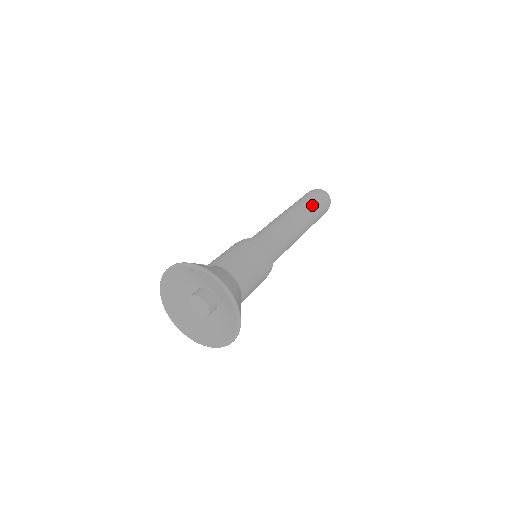
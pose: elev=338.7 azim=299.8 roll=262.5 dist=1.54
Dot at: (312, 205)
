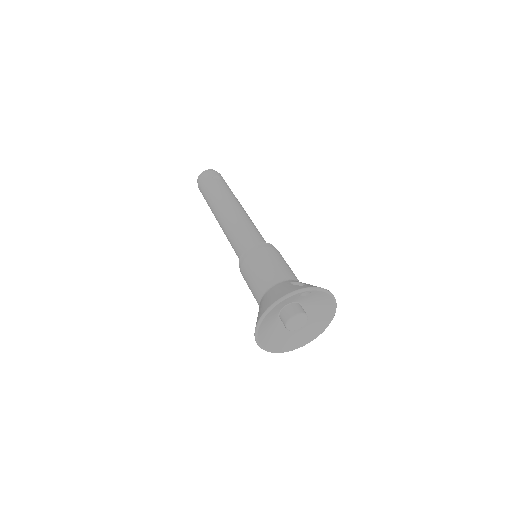
Dot at: occluded
